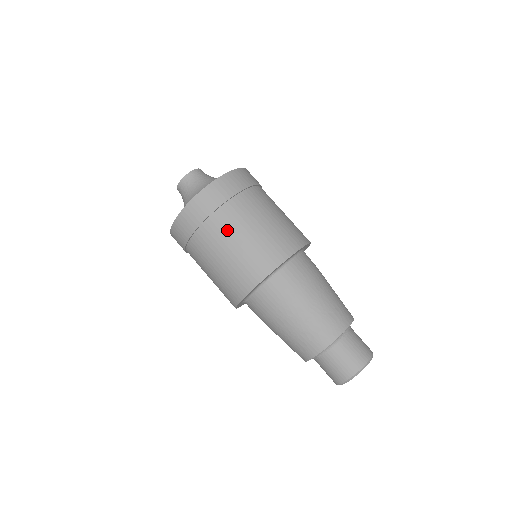
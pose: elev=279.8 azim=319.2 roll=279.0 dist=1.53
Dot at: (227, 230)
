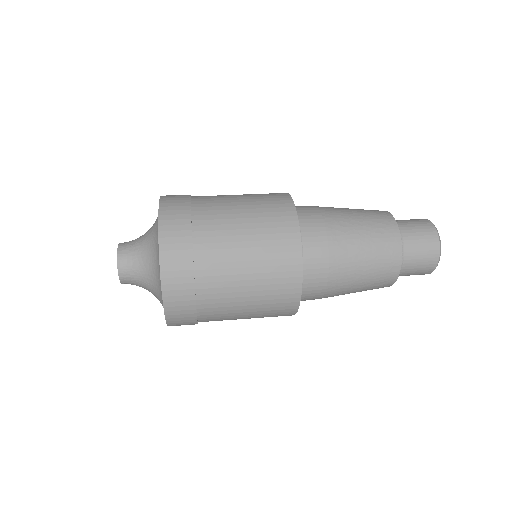
Dot at: (220, 214)
